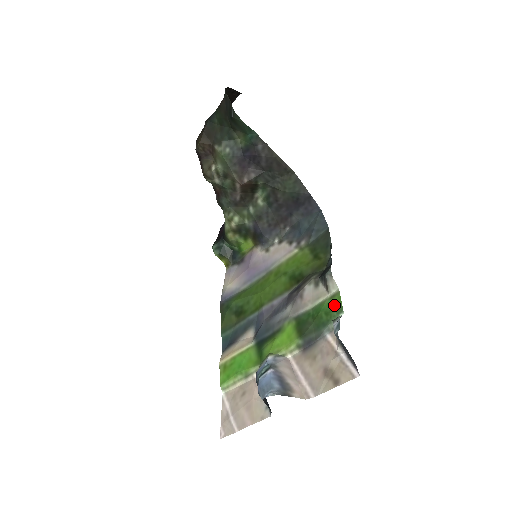
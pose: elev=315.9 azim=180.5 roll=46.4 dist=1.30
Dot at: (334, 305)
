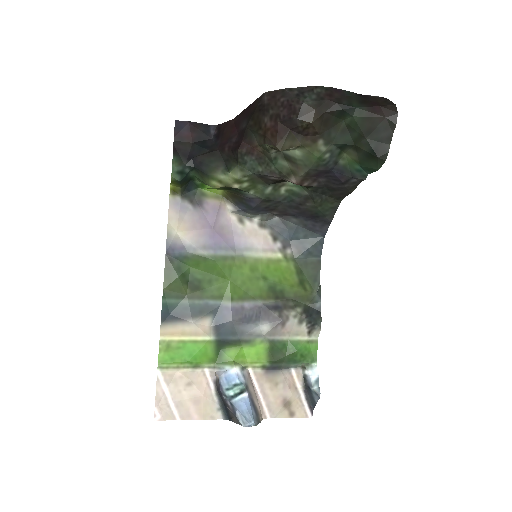
Dot at: (310, 351)
